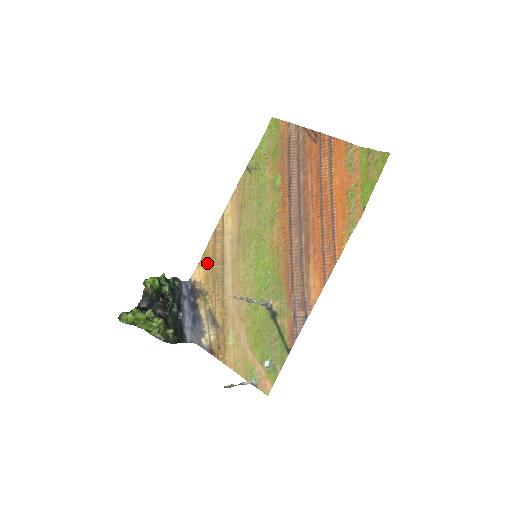
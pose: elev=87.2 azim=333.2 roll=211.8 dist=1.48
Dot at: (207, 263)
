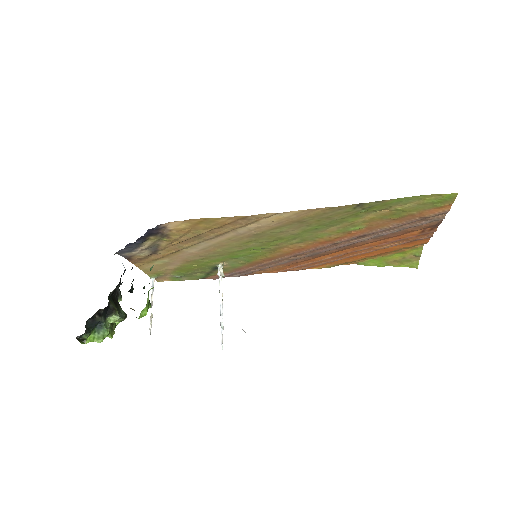
Dot at: (199, 226)
